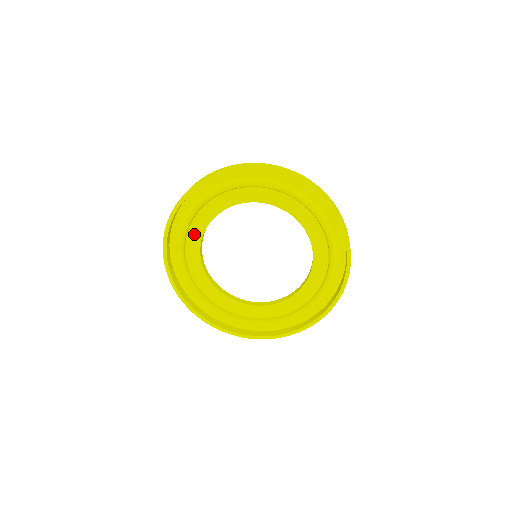
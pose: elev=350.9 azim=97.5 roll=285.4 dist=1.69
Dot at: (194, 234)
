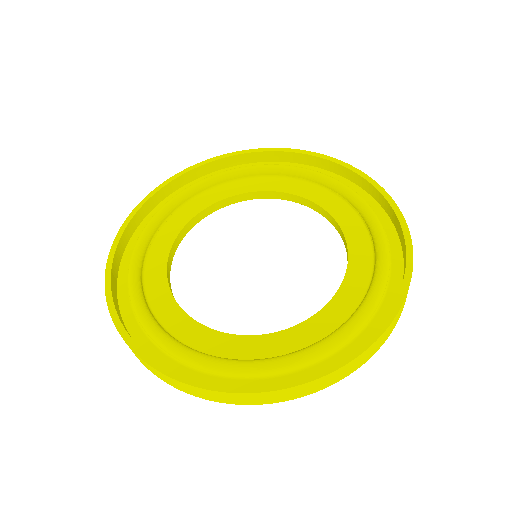
Dot at: (166, 234)
